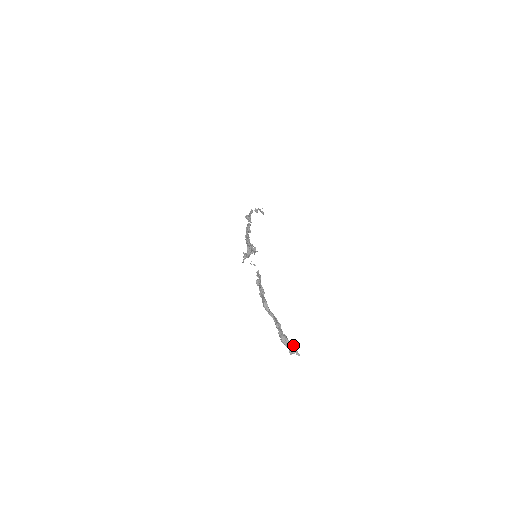
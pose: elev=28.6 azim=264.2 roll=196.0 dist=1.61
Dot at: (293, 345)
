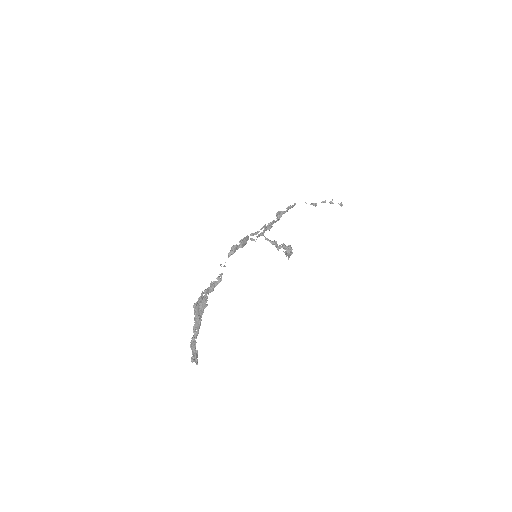
Dot at: (197, 353)
